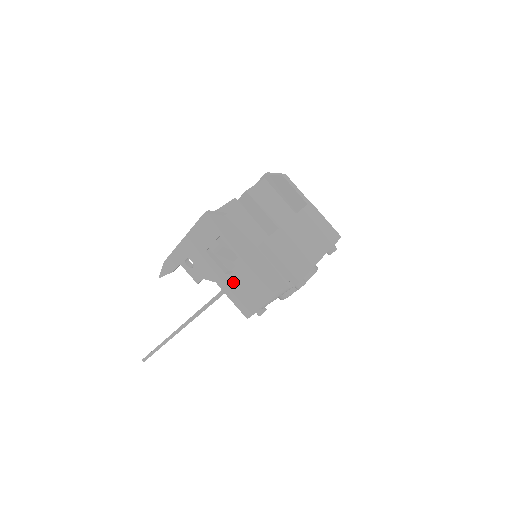
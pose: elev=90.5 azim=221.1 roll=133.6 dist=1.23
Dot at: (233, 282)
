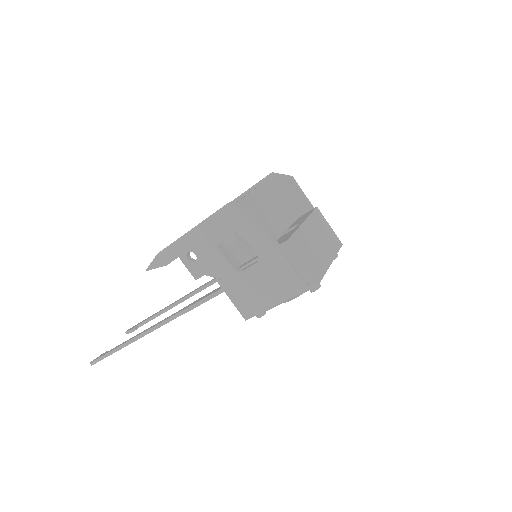
Dot at: (242, 280)
